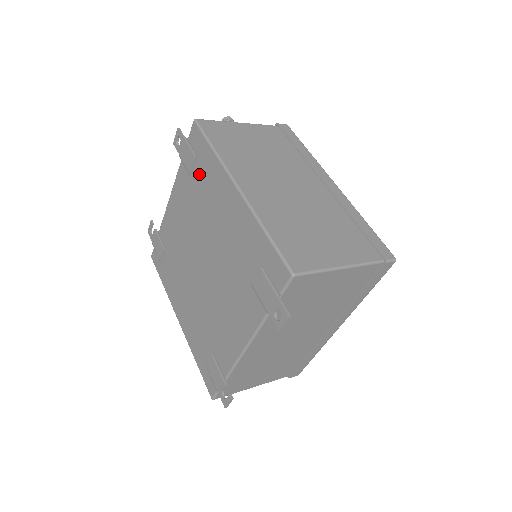
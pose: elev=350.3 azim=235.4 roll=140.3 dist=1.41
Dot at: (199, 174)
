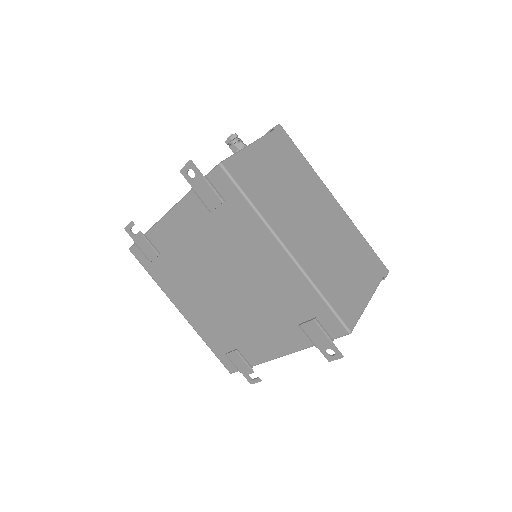
Dot at: (226, 217)
